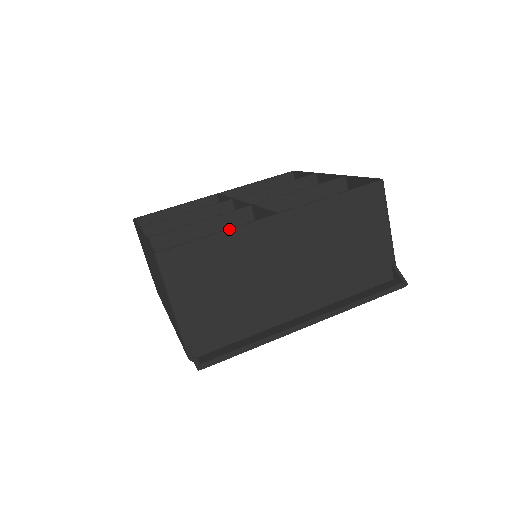
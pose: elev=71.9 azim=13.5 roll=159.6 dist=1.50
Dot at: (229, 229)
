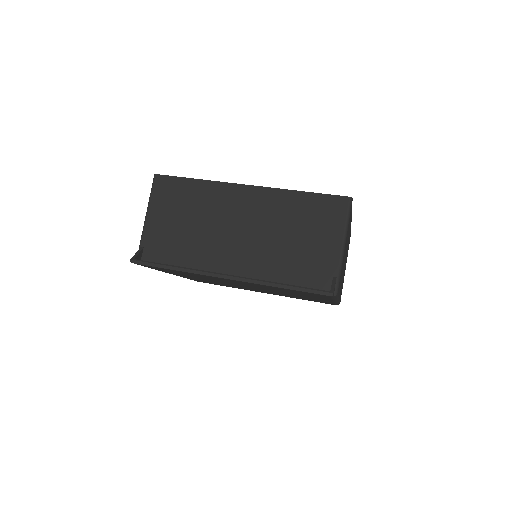
Dot at: (208, 180)
